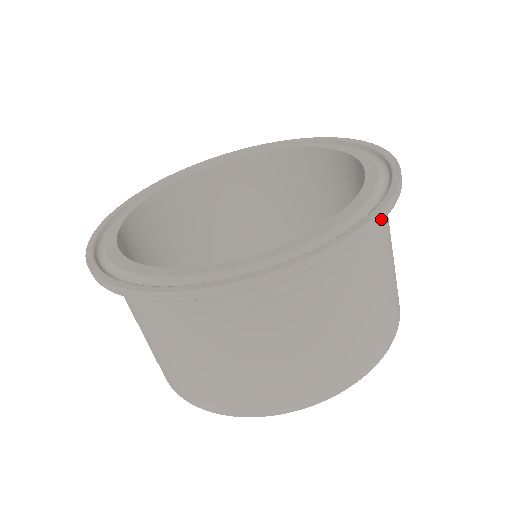
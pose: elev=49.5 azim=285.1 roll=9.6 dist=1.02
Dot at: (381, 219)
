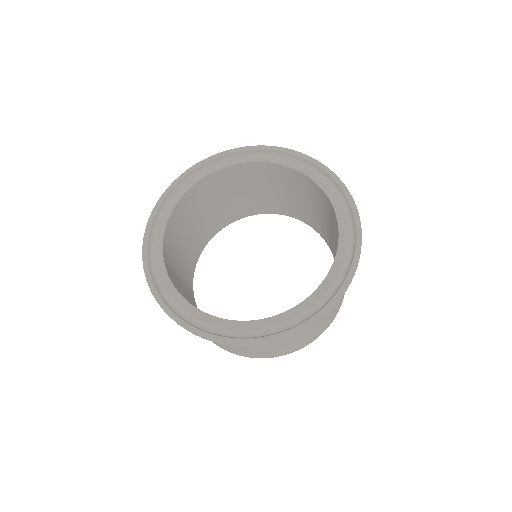
Dot at: occluded
